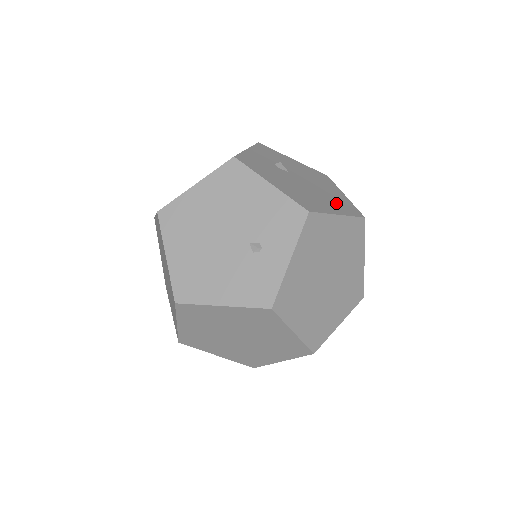
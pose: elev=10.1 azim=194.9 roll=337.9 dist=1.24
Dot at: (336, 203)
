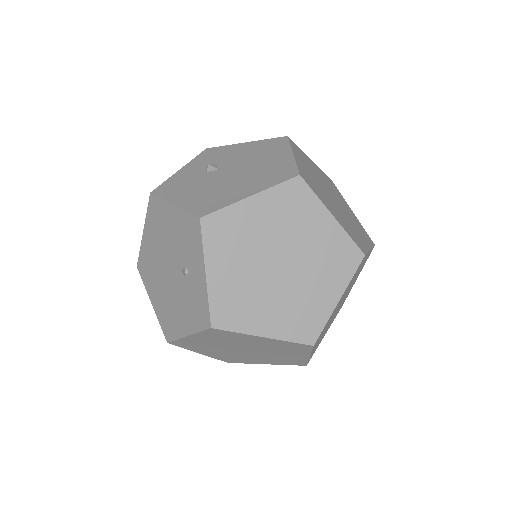
Dot at: (262, 178)
